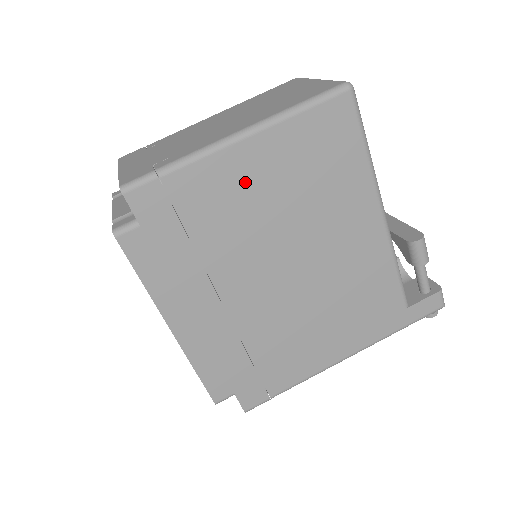
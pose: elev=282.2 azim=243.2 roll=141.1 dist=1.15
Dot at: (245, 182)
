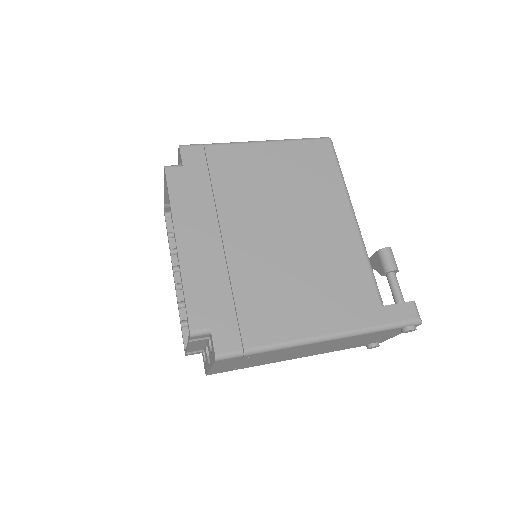
Dot at: (256, 165)
